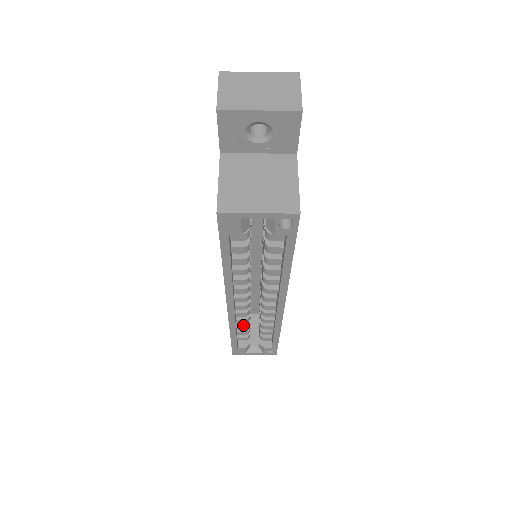
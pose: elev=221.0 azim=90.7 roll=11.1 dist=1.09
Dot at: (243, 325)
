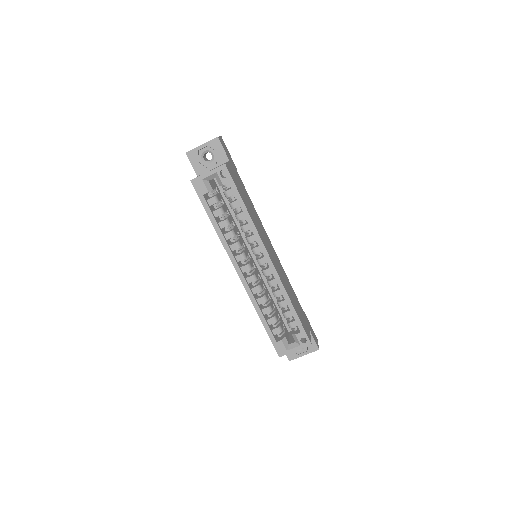
Dot at: (266, 308)
